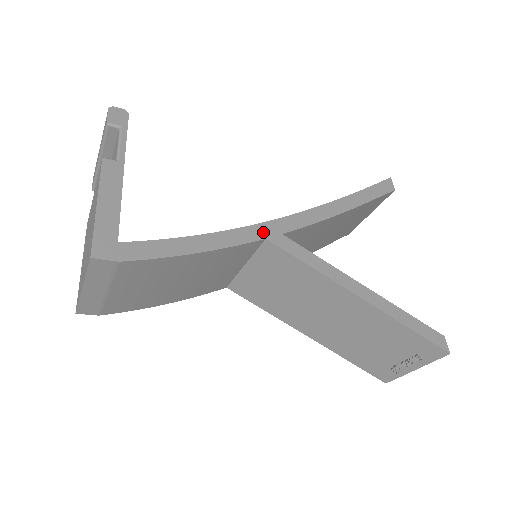
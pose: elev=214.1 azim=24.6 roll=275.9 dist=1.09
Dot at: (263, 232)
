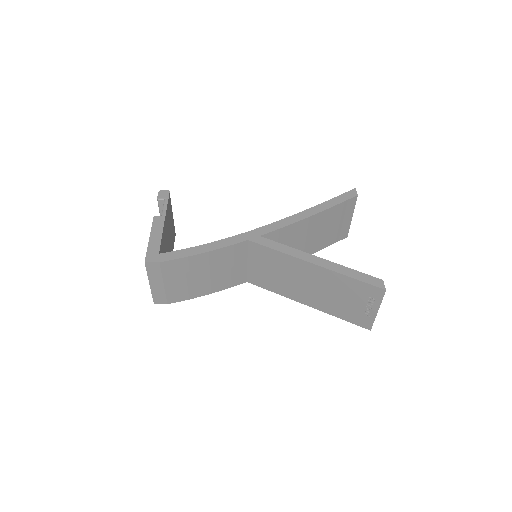
Dot at: (246, 237)
